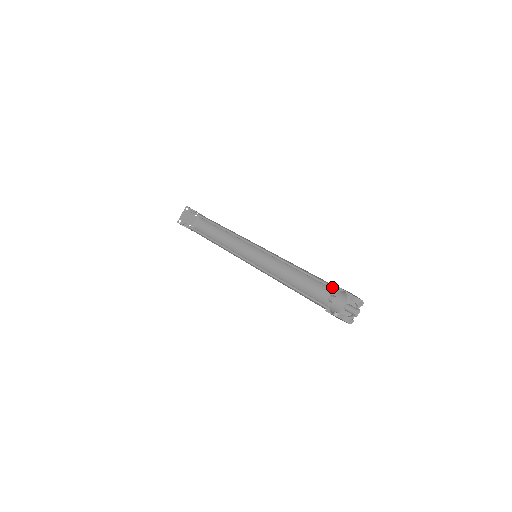
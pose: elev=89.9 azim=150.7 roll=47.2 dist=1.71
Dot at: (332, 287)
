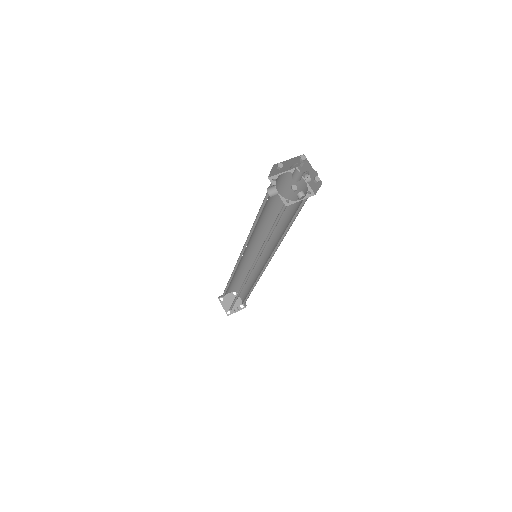
Dot at: occluded
